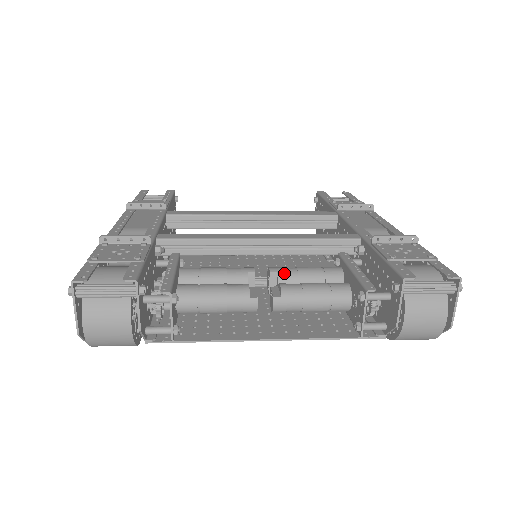
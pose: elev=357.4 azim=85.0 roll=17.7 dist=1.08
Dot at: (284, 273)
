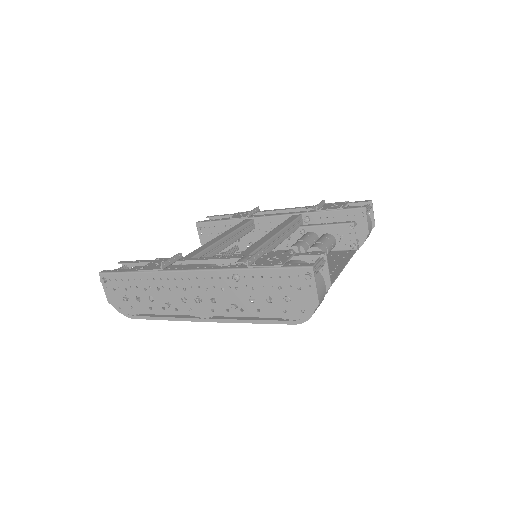
Dot at: (302, 244)
